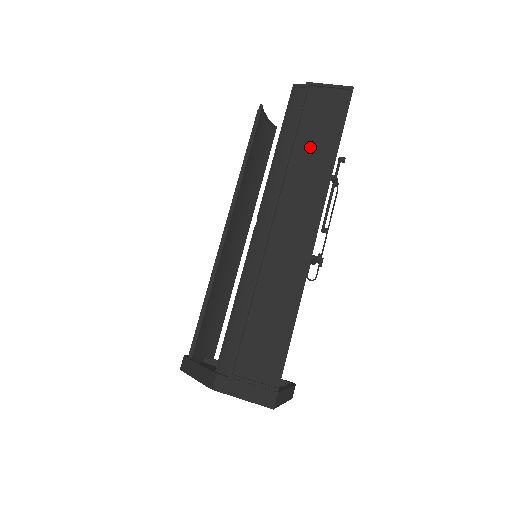
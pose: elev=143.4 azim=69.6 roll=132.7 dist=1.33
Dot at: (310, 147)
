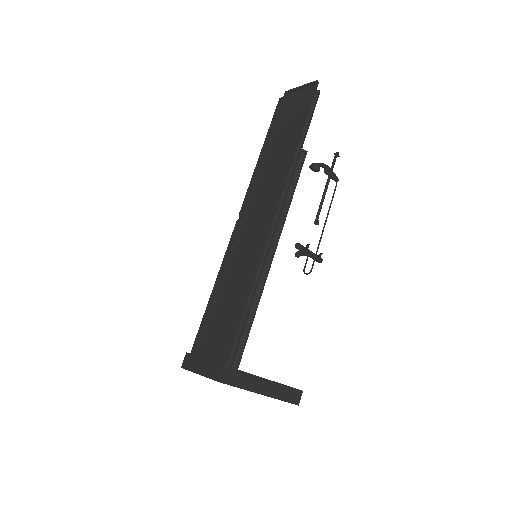
Dot at: (281, 142)
